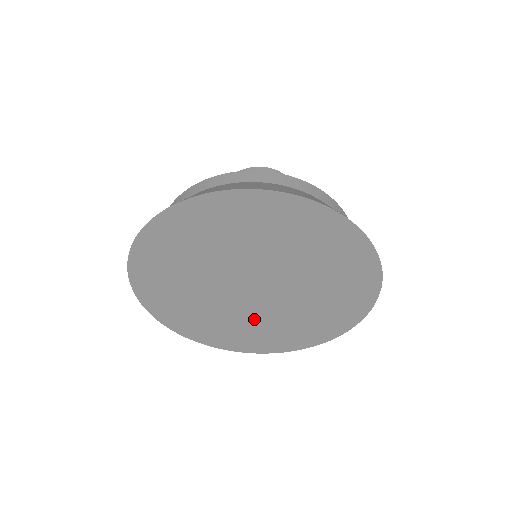
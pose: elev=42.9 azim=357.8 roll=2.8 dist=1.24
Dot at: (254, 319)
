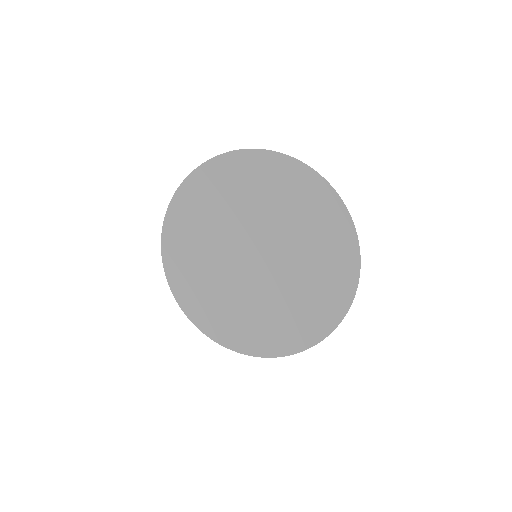
Dot at: (275, 294)
